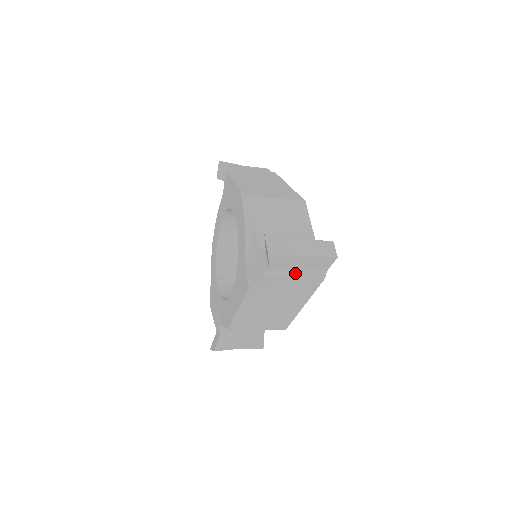
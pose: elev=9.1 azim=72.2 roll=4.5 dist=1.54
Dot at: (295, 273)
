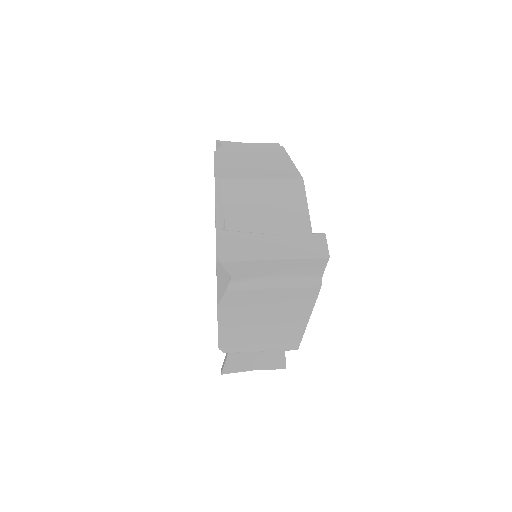
Dot at: (274, 282)
